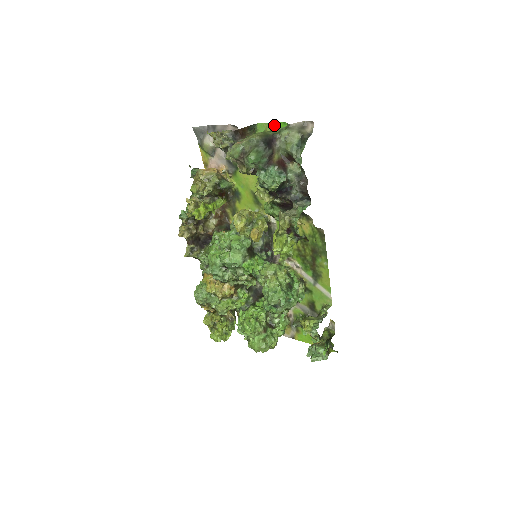
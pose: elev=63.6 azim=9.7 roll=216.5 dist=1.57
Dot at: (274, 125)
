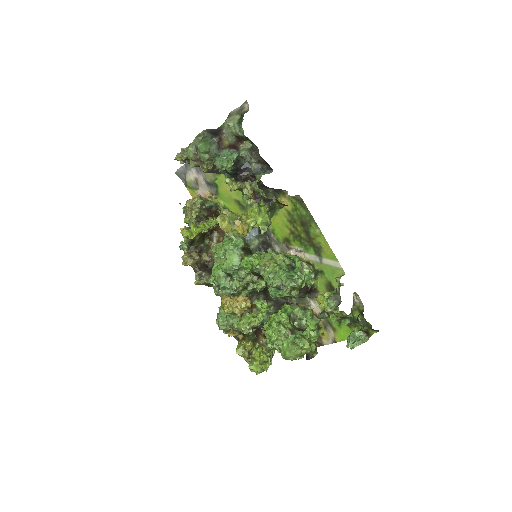
Dot at: occluded
